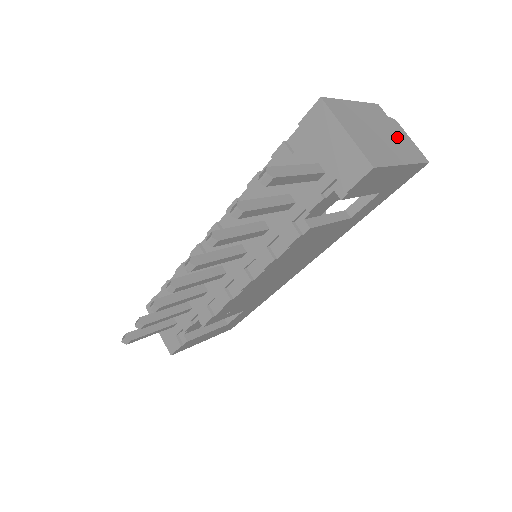
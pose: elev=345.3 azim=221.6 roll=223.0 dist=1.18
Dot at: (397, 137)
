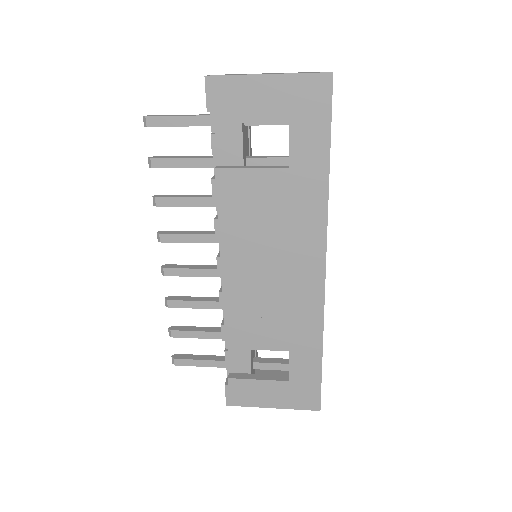
Dot at: occluded
